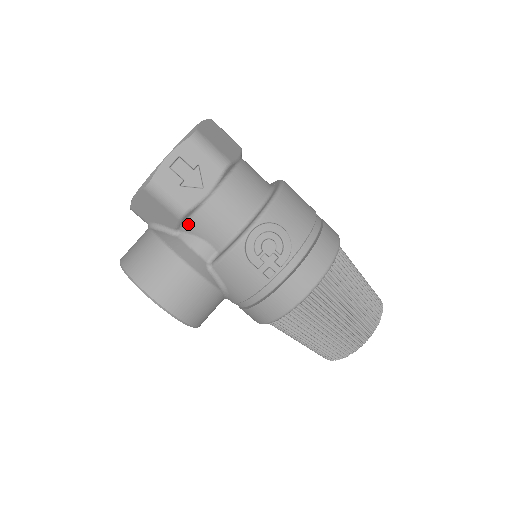
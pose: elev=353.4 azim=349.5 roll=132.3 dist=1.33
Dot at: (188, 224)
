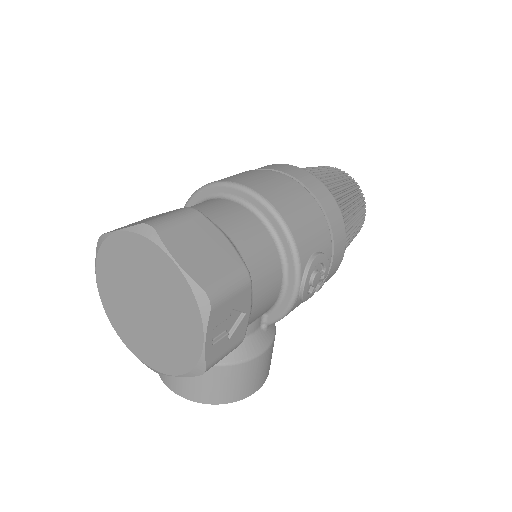
Dot at: occluded
